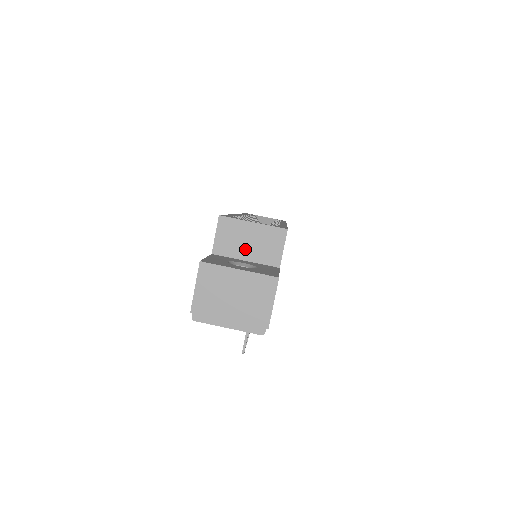
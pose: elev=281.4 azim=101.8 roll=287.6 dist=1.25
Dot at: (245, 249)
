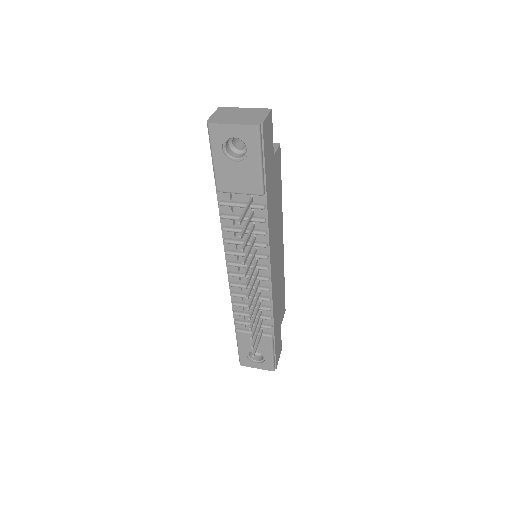
Dot at: occluded
